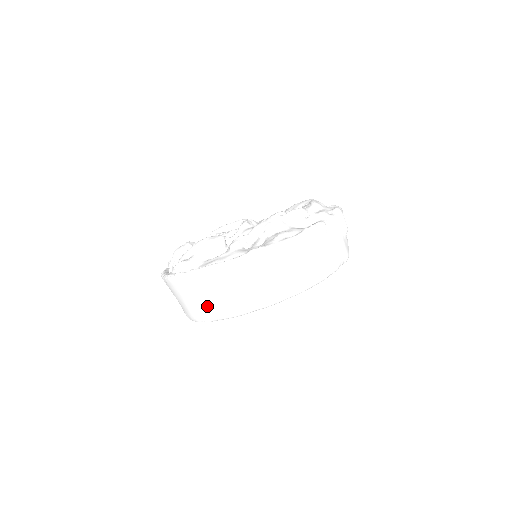
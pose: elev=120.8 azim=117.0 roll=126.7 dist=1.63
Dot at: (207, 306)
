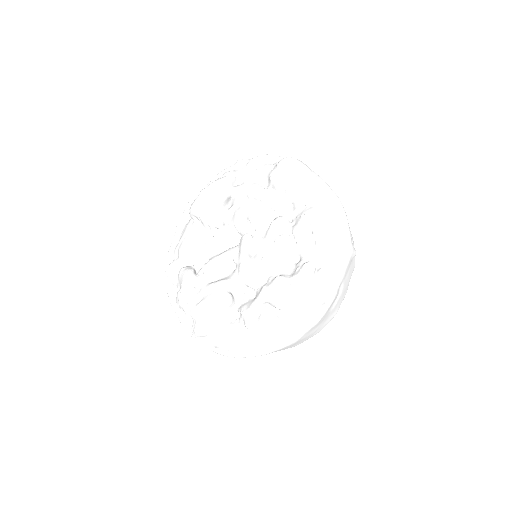
Dot at: occluded
